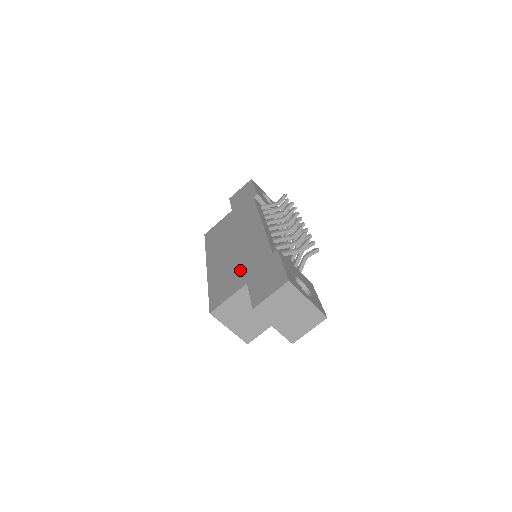
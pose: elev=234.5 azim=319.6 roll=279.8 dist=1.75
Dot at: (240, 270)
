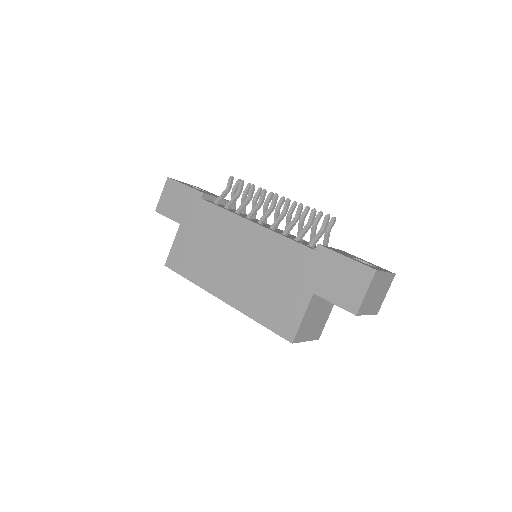
Dot at: (285, 284)
